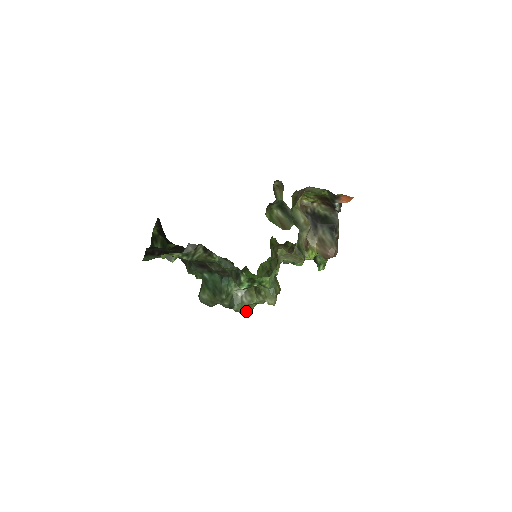
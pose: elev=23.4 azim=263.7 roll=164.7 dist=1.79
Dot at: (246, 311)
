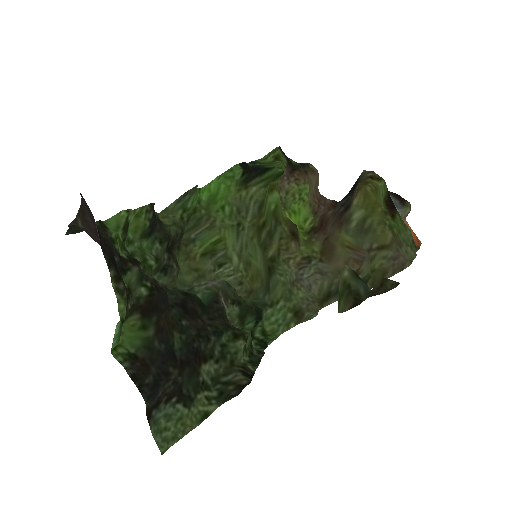
Dot at: (184, 266)
